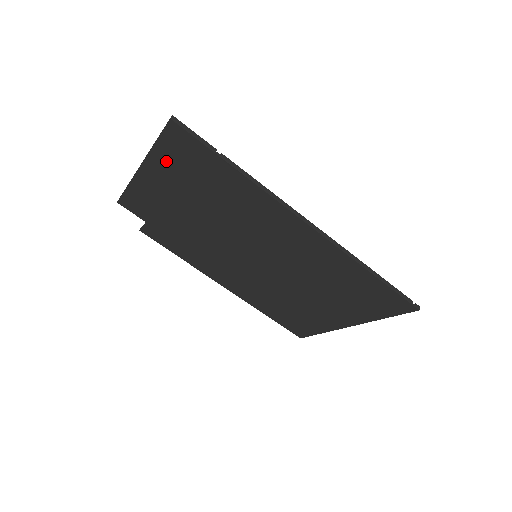
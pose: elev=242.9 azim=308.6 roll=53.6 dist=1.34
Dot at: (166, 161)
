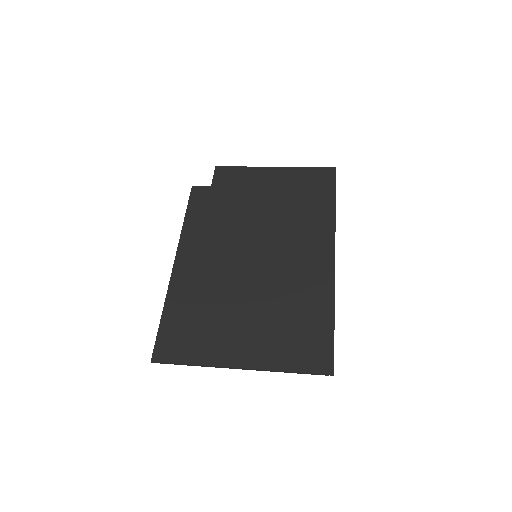
Dot at: (299, 176)
